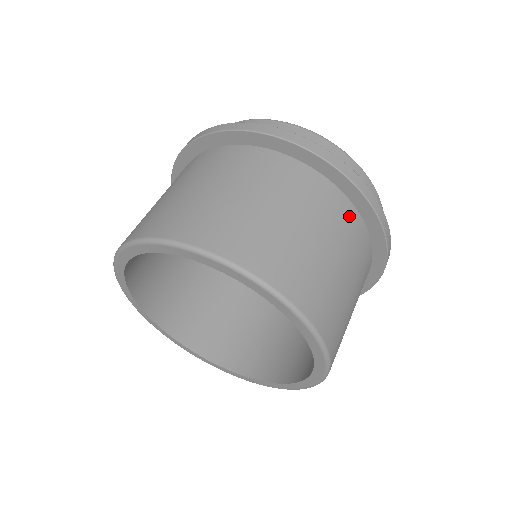
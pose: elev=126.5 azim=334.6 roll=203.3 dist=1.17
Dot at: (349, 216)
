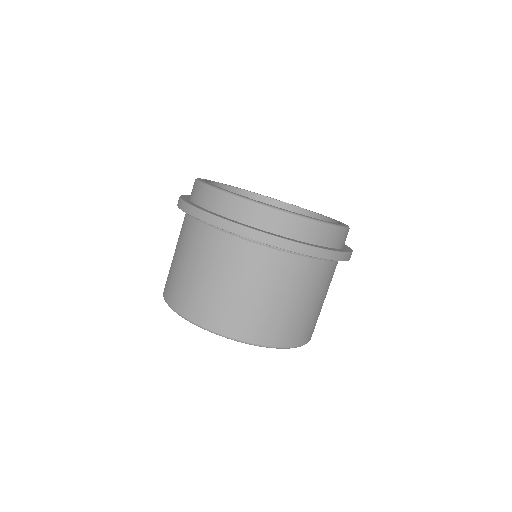
Dot at: (326, 269)
